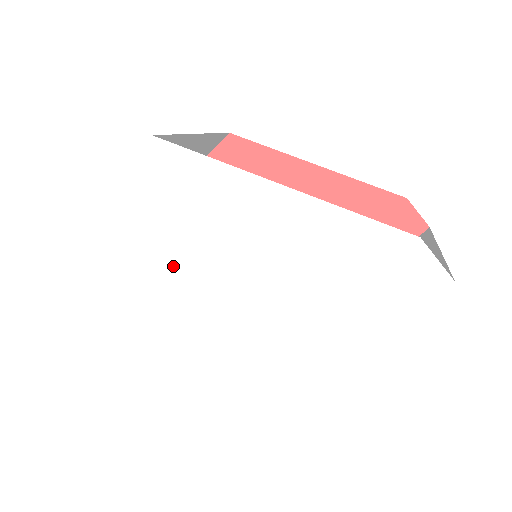
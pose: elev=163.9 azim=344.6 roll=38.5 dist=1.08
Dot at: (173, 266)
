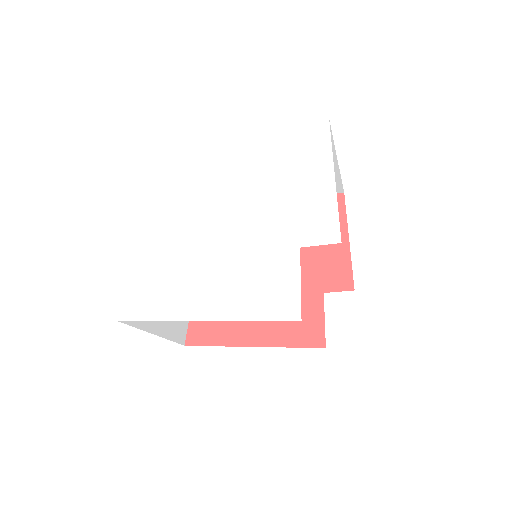
Dot at: (197, 248)
